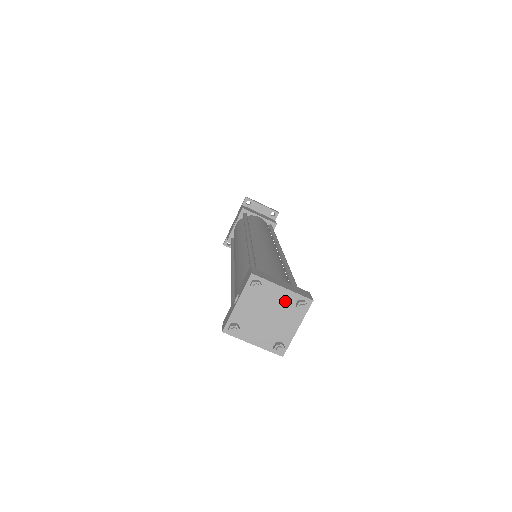
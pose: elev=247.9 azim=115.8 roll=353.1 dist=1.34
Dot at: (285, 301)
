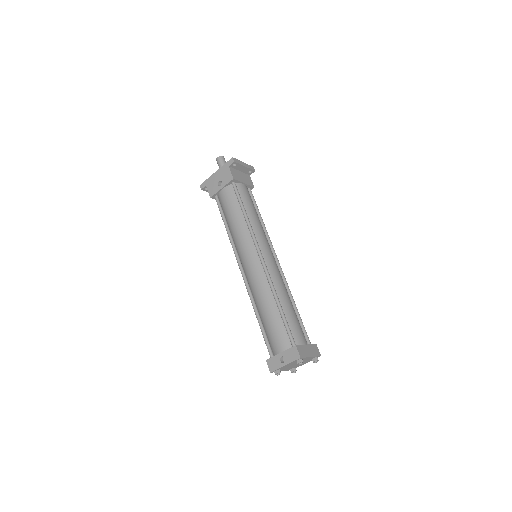
Dot at: (308, 359)
